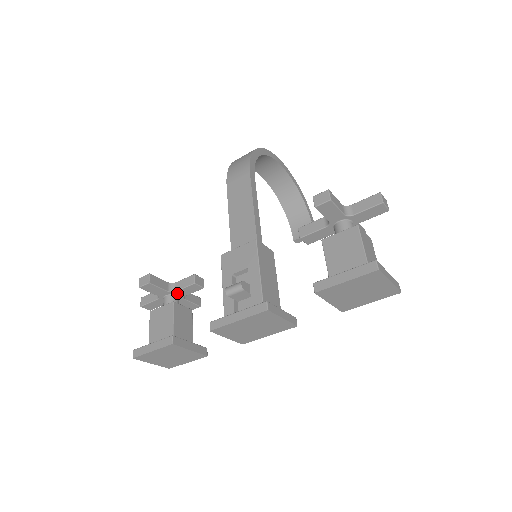
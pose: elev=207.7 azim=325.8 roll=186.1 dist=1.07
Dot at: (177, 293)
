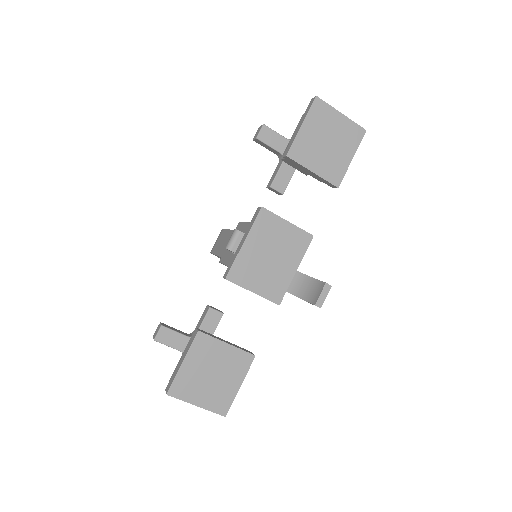
Dot at: occluded
